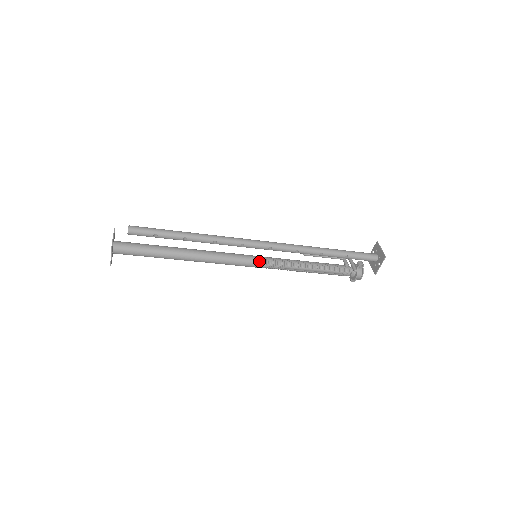
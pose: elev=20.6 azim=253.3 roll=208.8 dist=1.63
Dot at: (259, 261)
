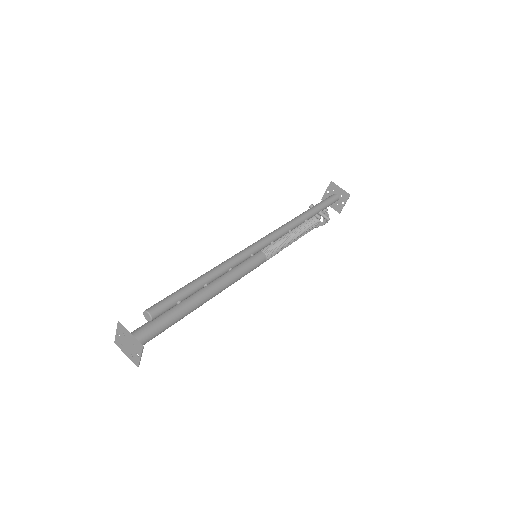
Dot at: (261, 259)
